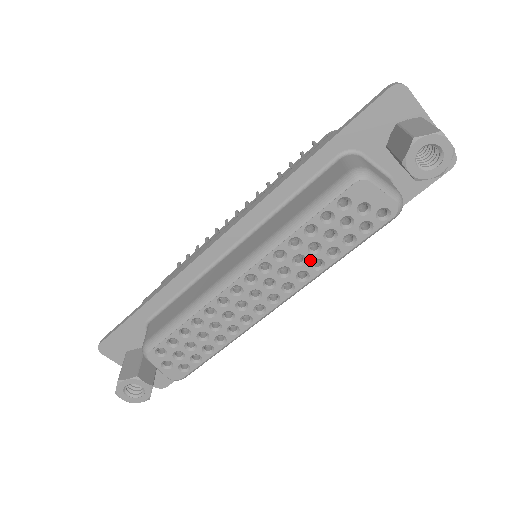
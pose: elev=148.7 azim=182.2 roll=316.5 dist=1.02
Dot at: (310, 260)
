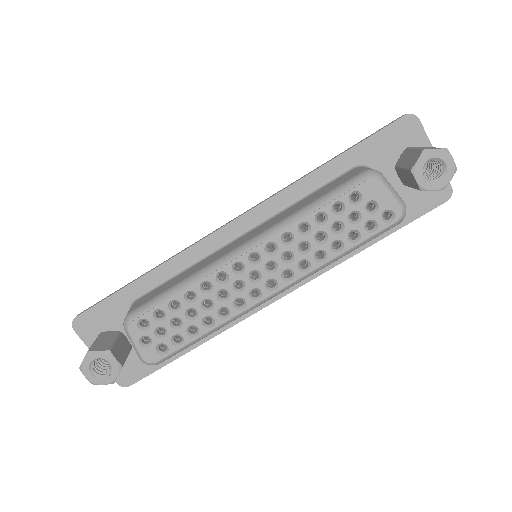
Dot at: (314, 249)
